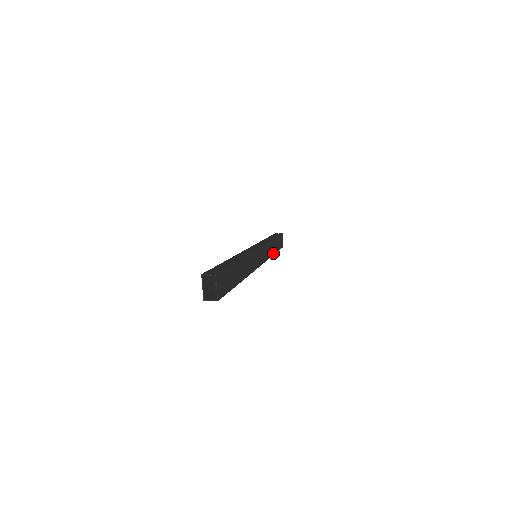
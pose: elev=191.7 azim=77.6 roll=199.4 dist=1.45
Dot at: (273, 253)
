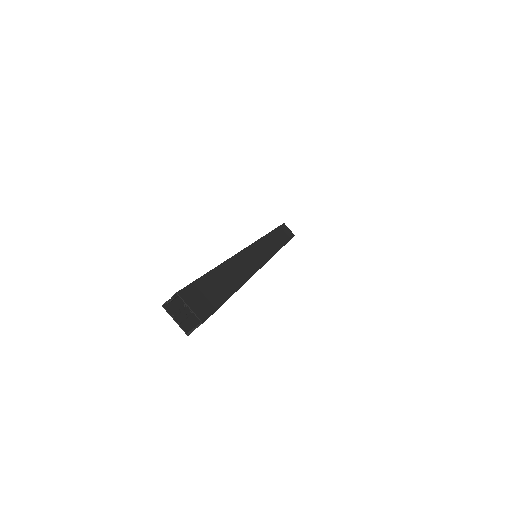
Dot at: (281, 245)
